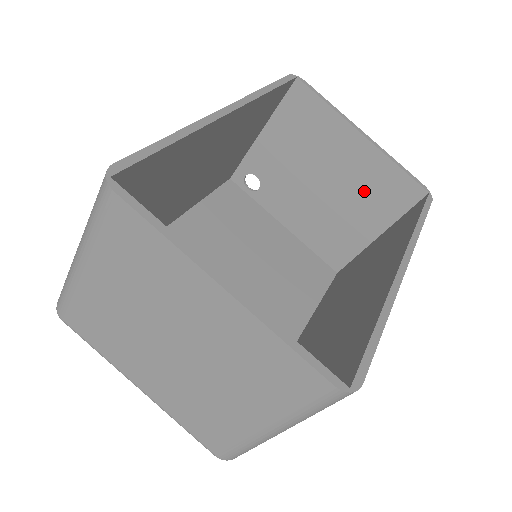
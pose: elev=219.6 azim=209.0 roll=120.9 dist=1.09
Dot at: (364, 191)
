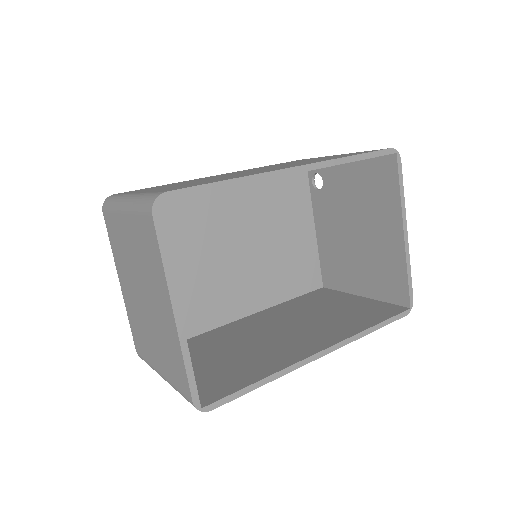
Dot at: (376, 264)
